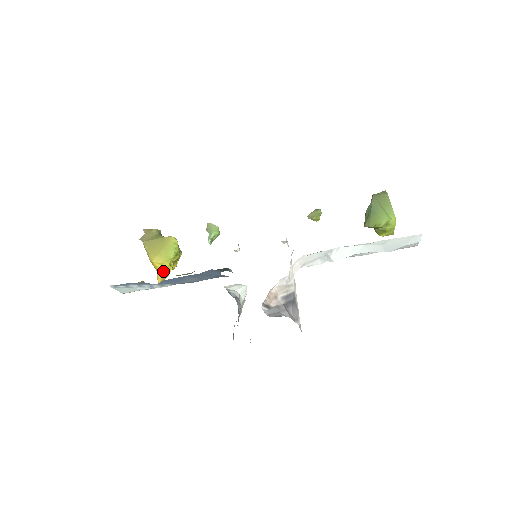
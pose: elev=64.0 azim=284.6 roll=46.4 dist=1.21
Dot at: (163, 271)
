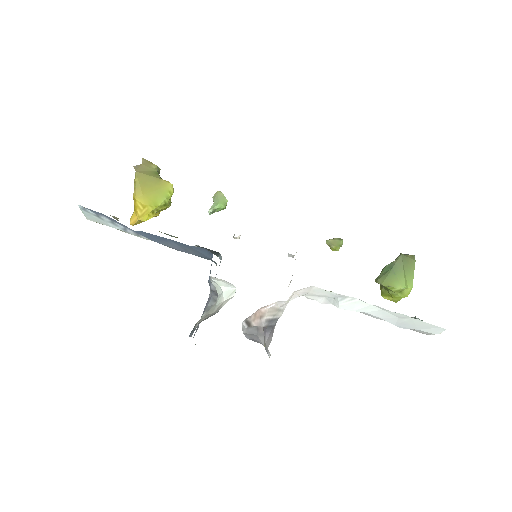
Dot at: (142, 214)
